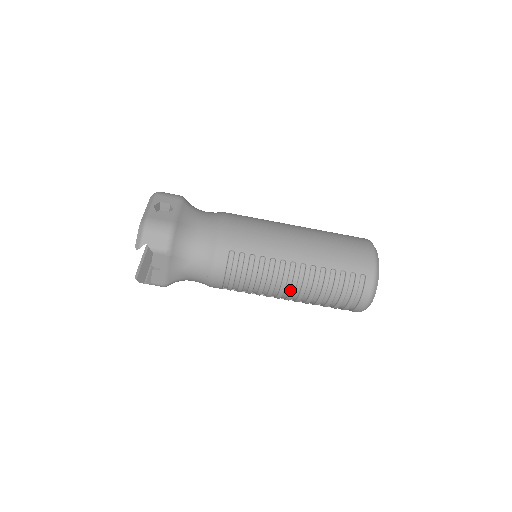
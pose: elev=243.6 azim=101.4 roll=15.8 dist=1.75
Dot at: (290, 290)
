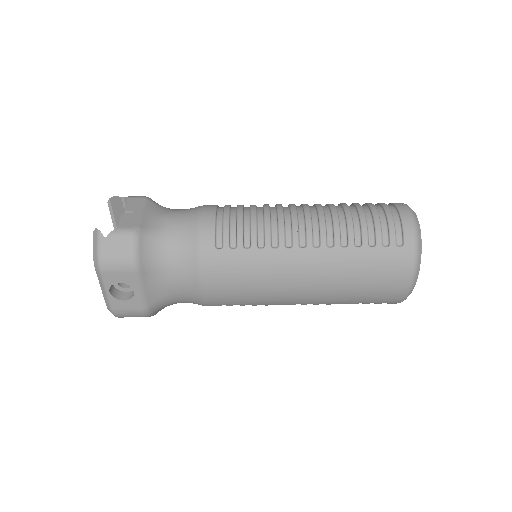
Dot at: (303, 209)
